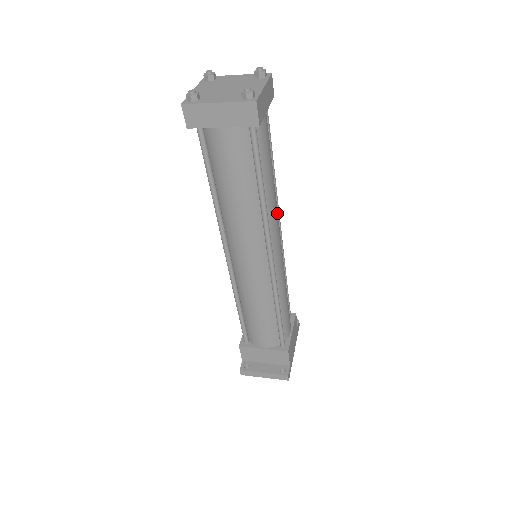
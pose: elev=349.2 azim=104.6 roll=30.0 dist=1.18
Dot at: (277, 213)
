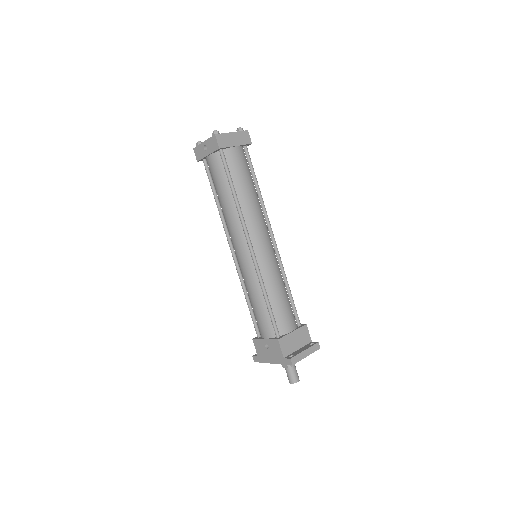
Dot at: occluded
